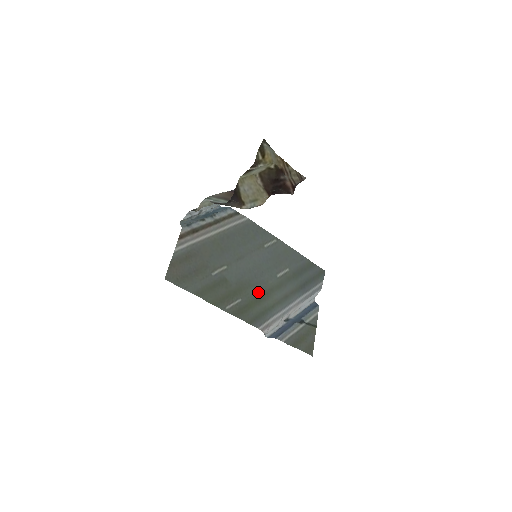
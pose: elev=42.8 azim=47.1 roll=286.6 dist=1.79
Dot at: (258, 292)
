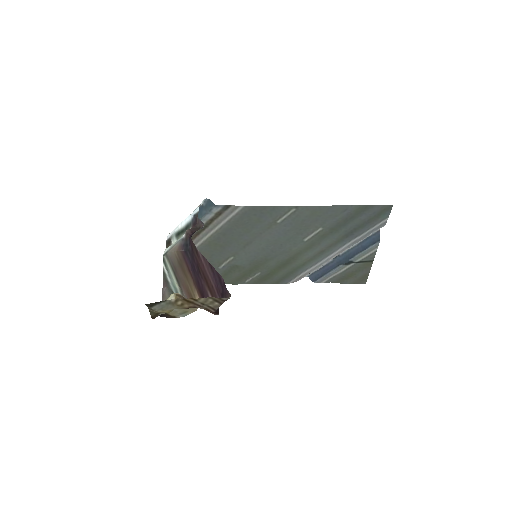
Dot at: (280, 261)
